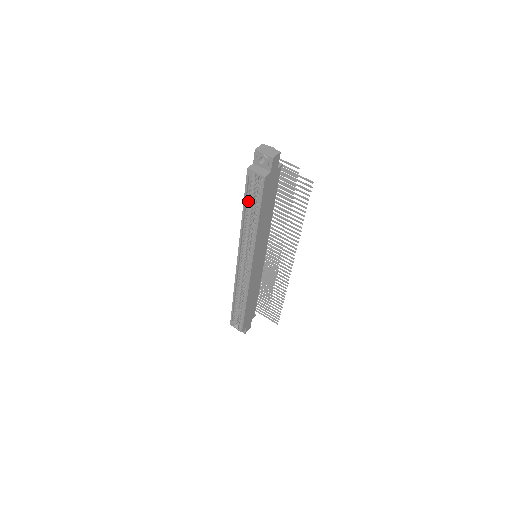
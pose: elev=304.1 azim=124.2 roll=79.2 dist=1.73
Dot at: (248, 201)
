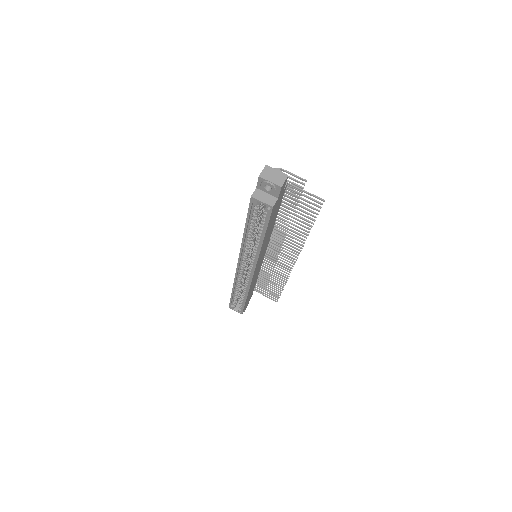
Dot at: (251, 222)
